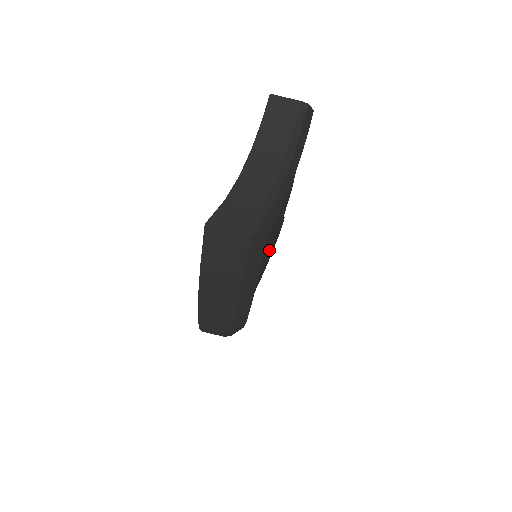
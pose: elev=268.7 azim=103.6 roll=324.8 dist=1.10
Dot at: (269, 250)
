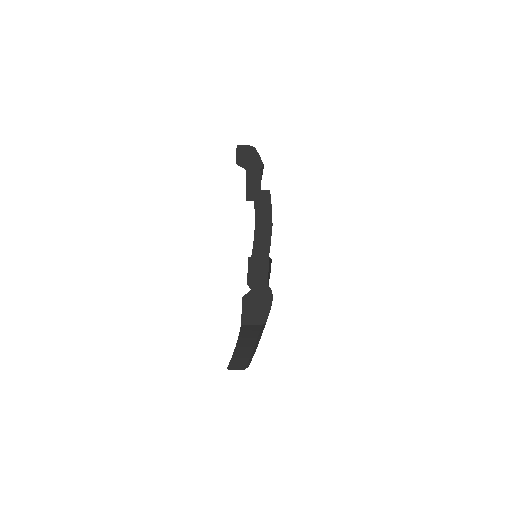
Dot at: occluded
